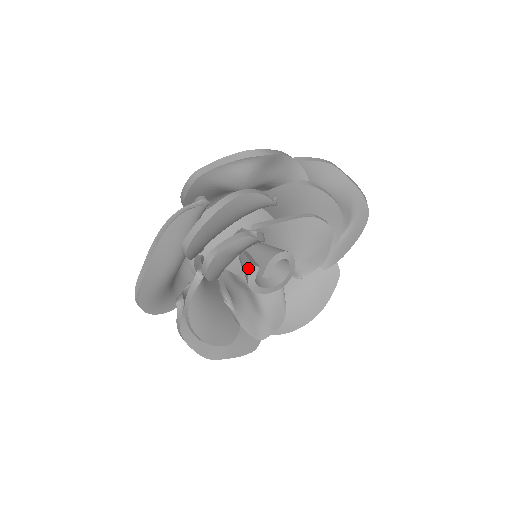
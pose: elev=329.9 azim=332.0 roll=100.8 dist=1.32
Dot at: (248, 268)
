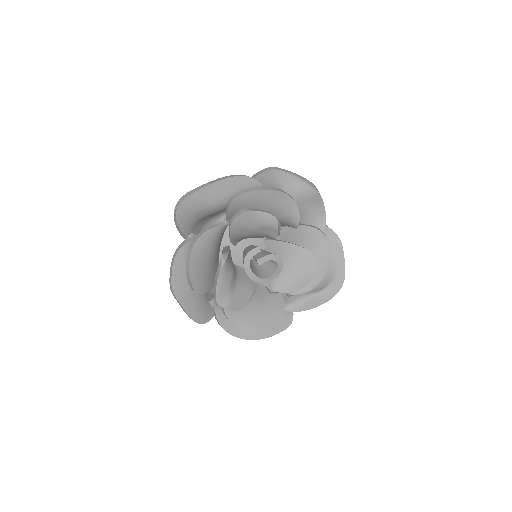
Dot at: (253, 248)
